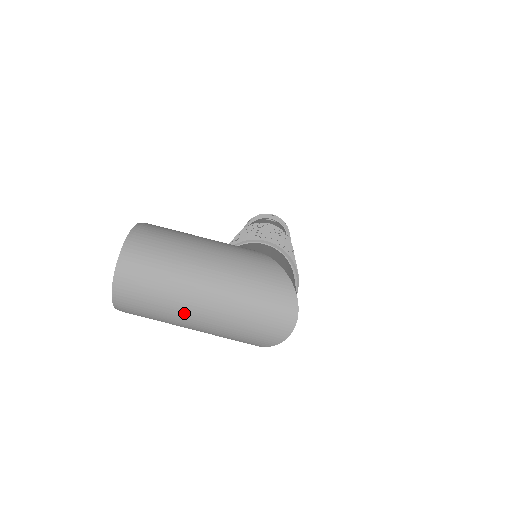
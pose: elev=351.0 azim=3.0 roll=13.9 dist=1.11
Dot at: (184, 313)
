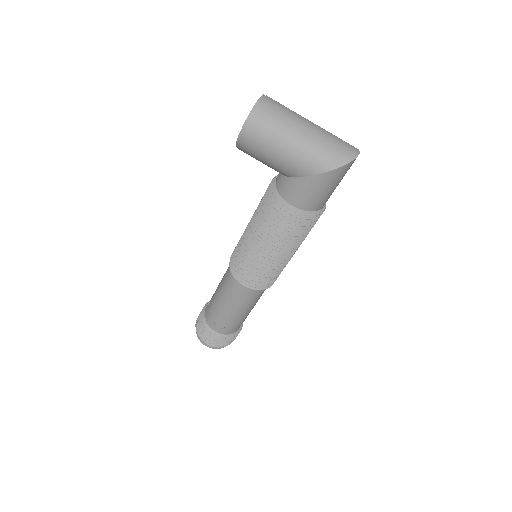
Dot at: (296, 127)
